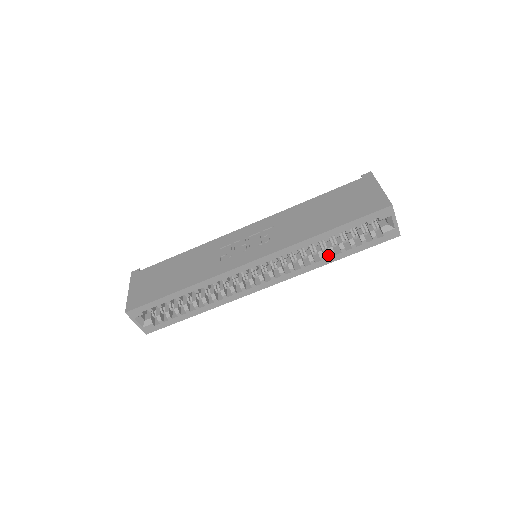
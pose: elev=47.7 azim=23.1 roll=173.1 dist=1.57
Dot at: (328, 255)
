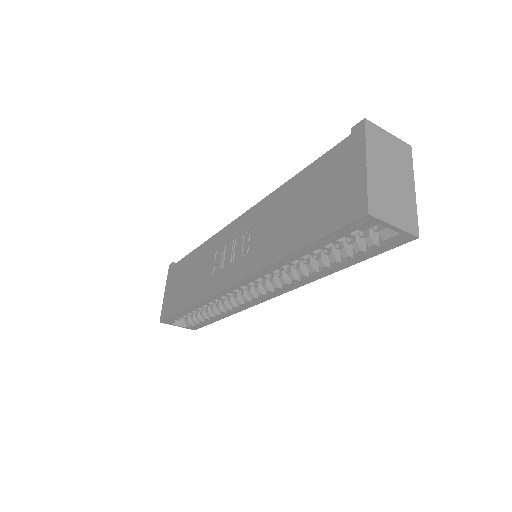
Dot at: occluded
